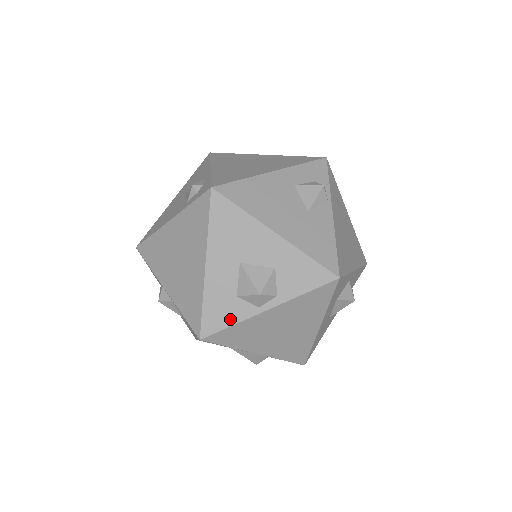
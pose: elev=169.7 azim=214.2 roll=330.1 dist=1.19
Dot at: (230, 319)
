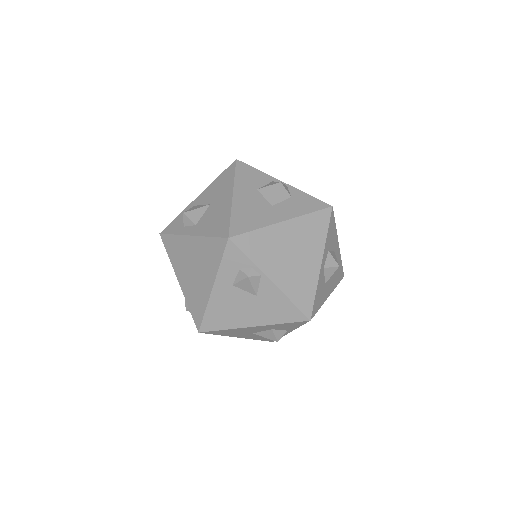
Dot at: occluded
